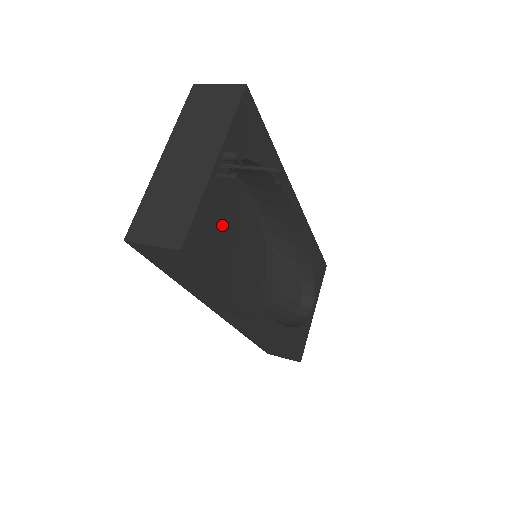
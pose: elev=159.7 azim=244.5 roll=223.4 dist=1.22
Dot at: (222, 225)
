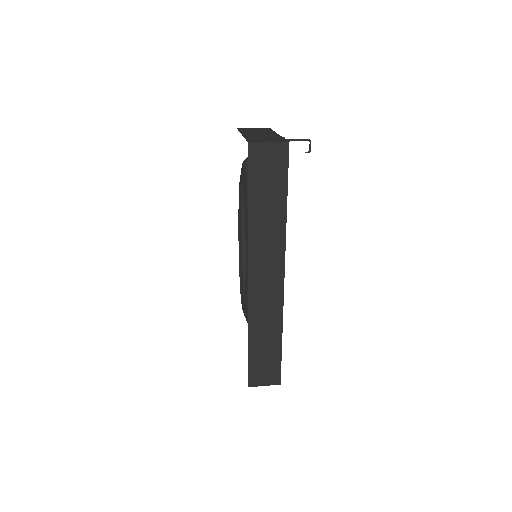
Dot at: occluded
